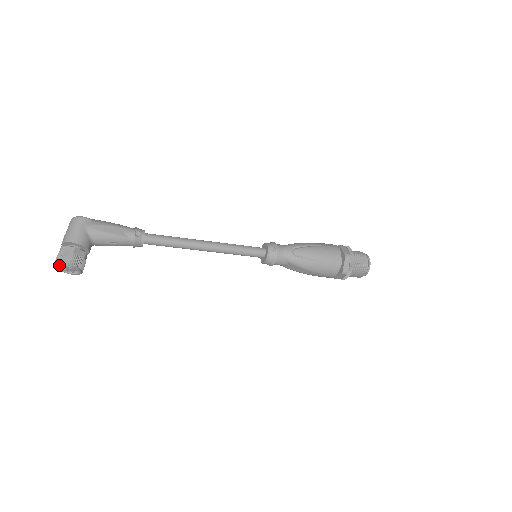
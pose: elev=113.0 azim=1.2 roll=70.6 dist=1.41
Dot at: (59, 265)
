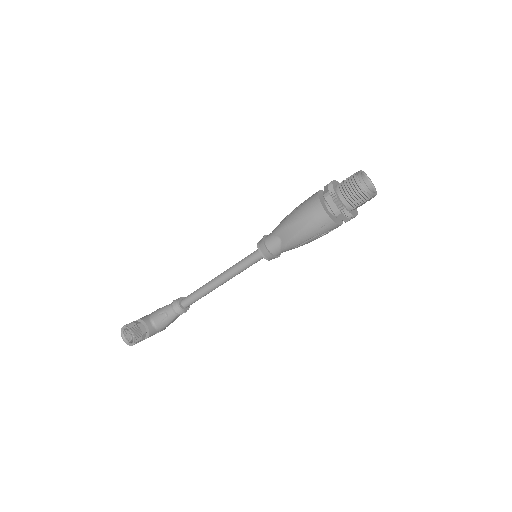
Dot at: (127, 340)
